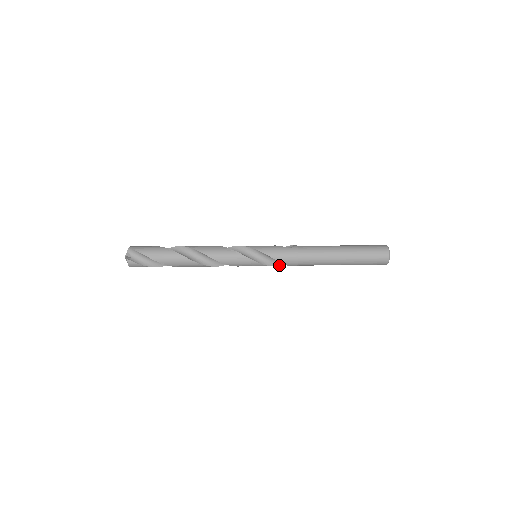
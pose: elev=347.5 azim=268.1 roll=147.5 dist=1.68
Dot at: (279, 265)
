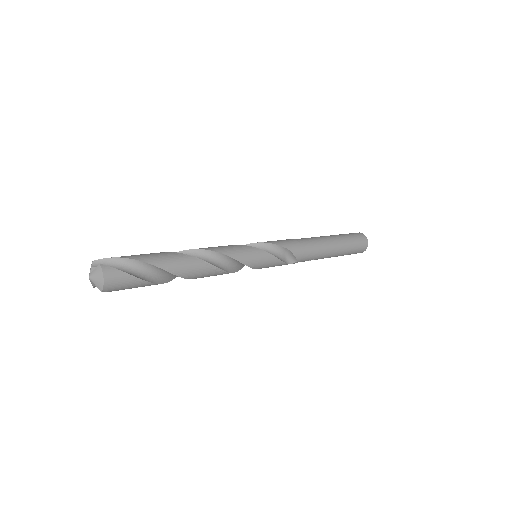
Dot at: (284, 262)
